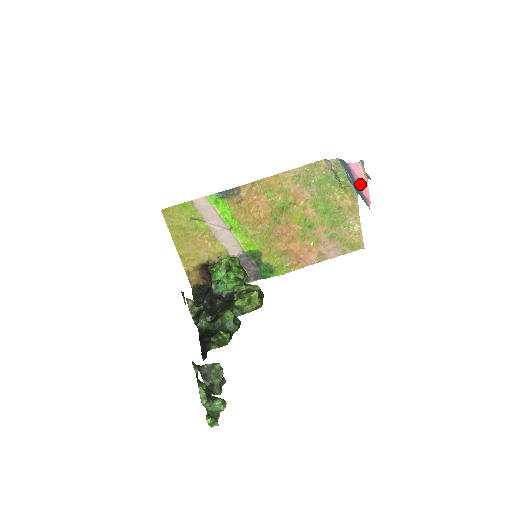
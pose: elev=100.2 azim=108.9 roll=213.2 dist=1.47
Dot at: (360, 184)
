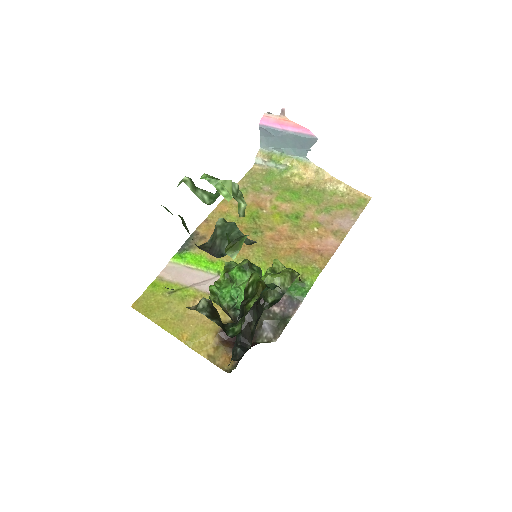
Dot at: (286, 127)
